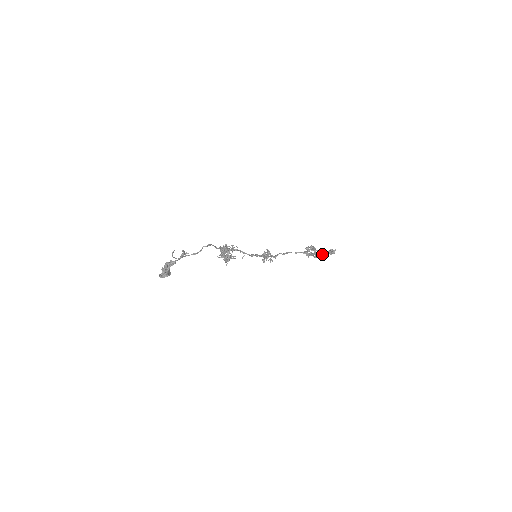
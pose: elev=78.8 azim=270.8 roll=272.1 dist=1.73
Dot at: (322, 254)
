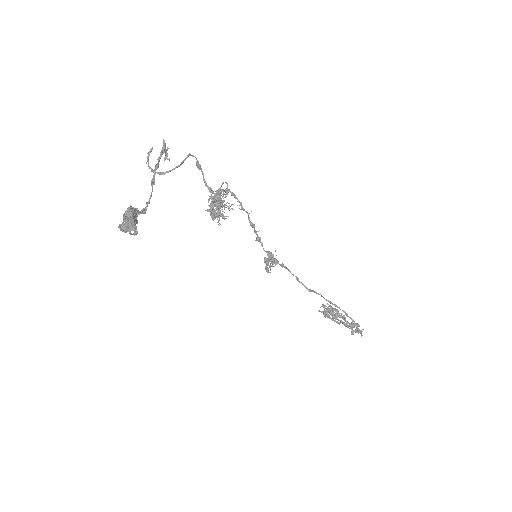
Dot at: (345, 318)
